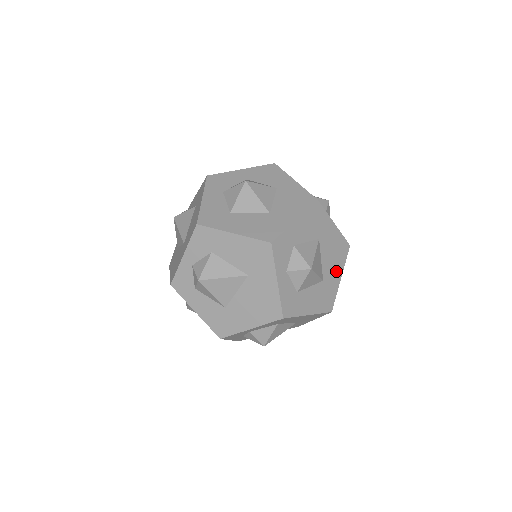
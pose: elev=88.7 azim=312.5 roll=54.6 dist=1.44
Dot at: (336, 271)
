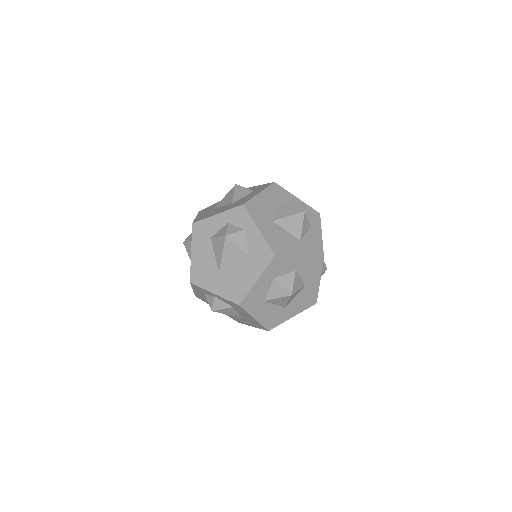
Dot at: occluded
